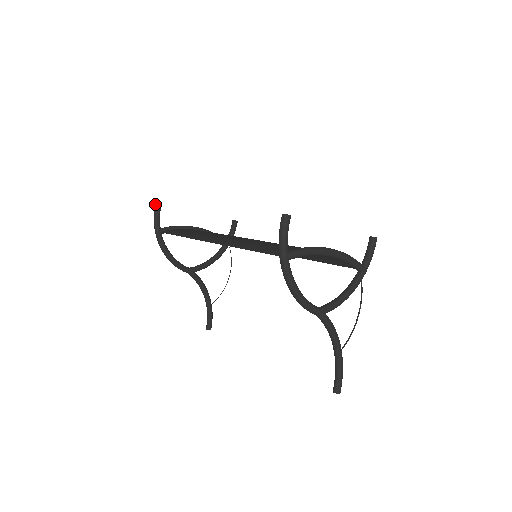
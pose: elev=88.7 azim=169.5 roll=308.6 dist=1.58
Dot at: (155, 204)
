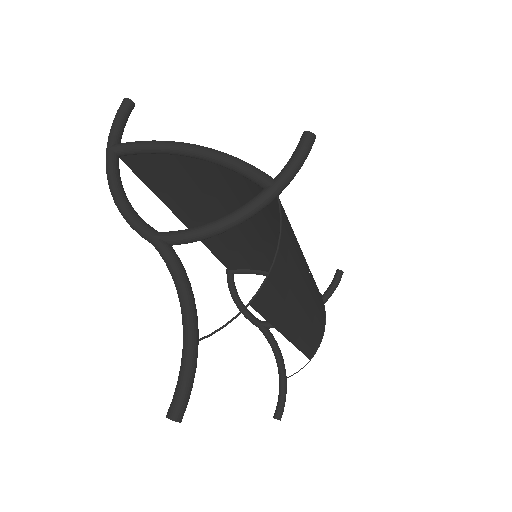
Dot at: occluded
